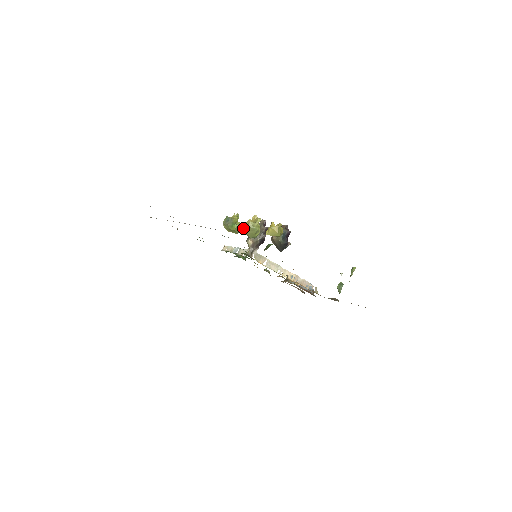
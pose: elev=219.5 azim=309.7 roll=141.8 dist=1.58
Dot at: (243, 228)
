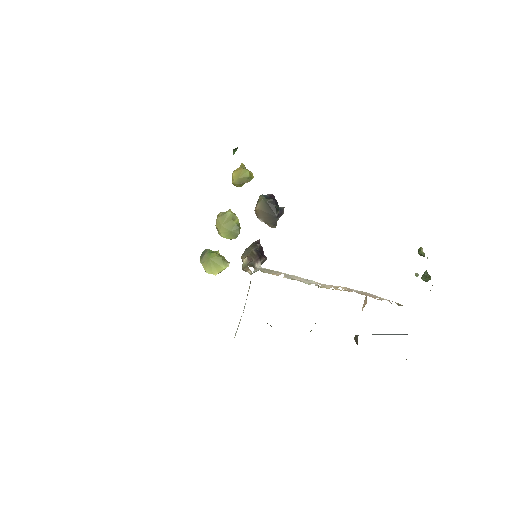
Dot at: (216, 226)
